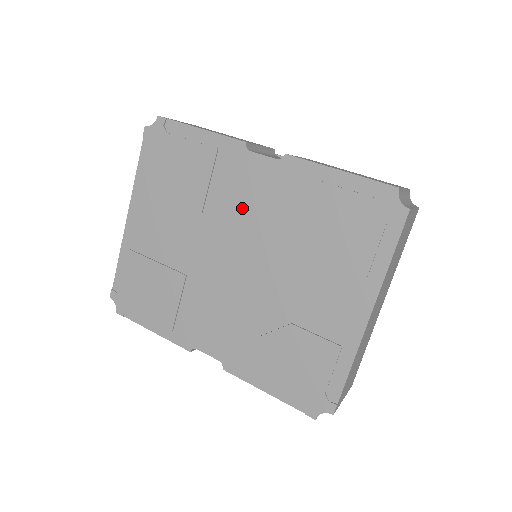
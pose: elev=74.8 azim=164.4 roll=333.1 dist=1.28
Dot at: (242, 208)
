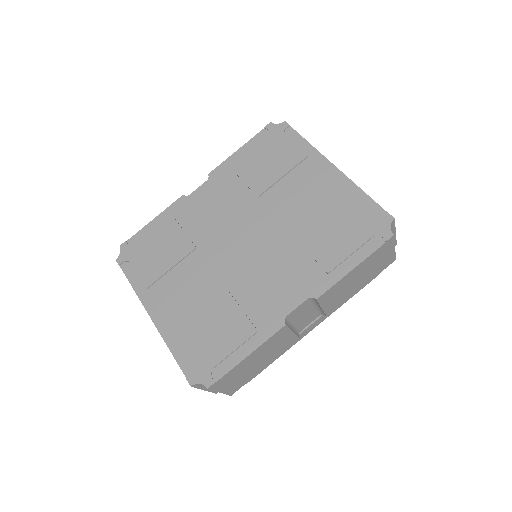
Dot at: (215, 217)
